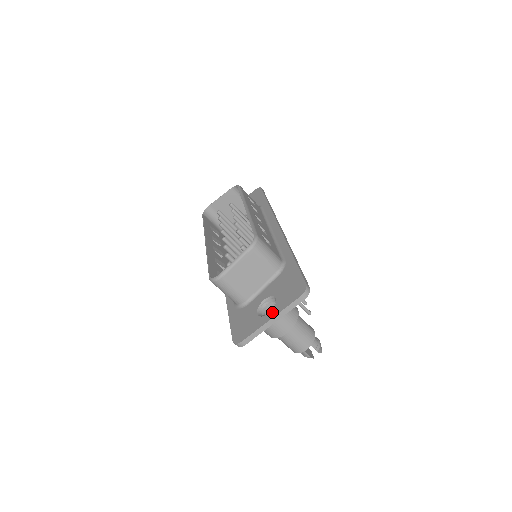
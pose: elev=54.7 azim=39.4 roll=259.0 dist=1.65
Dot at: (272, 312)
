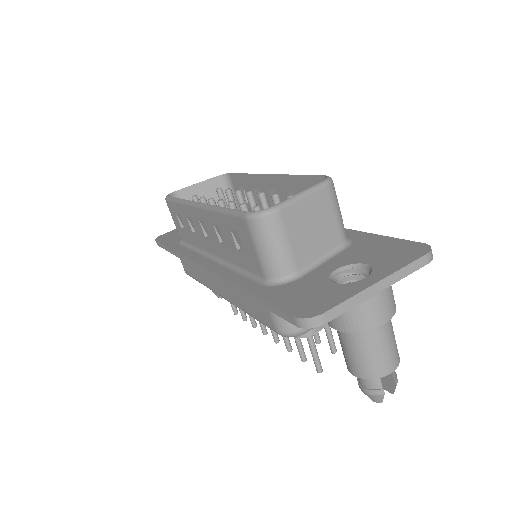
Dot at: (374, 275)
